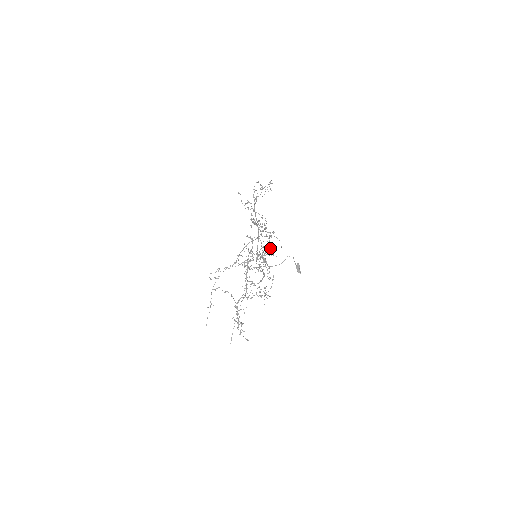
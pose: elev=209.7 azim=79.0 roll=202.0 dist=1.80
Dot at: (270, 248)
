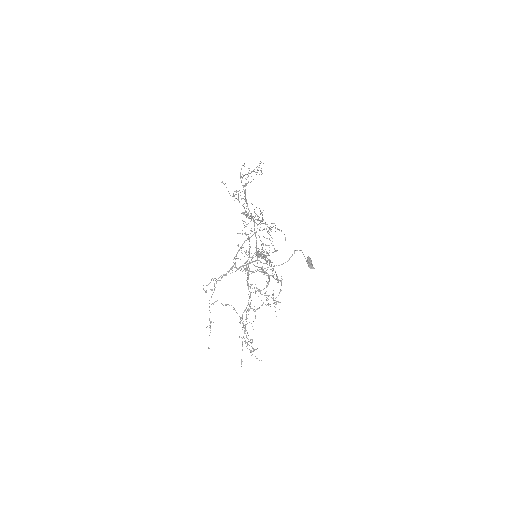
Dot at: occluded
